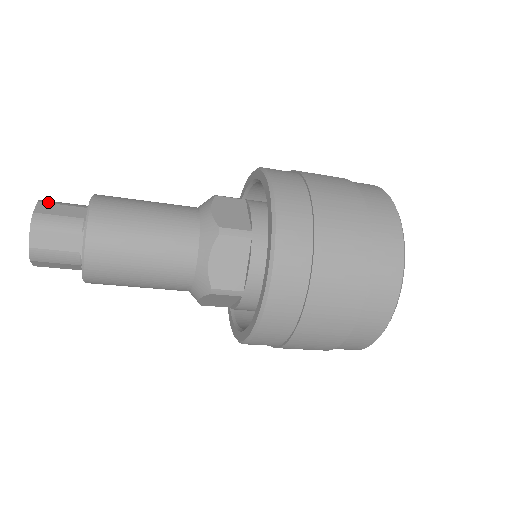
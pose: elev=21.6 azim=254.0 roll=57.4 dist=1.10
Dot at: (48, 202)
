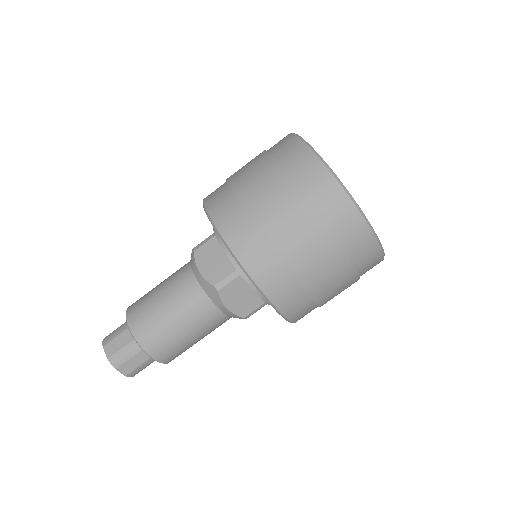
Dot at: occluded
